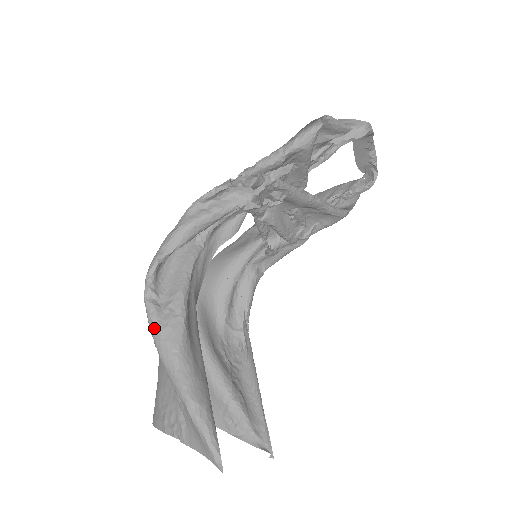
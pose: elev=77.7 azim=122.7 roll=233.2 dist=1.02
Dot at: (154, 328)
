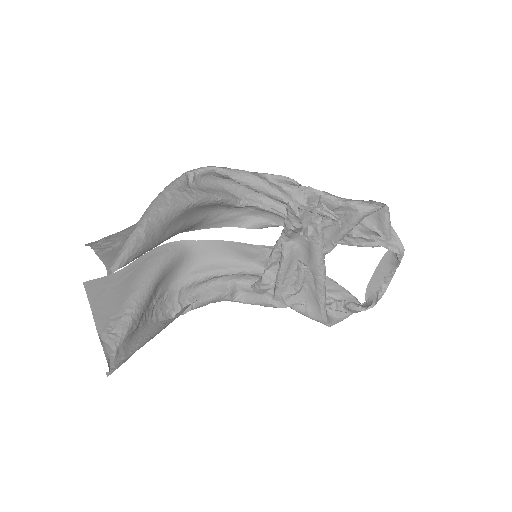
Dot at: (172, 185)
